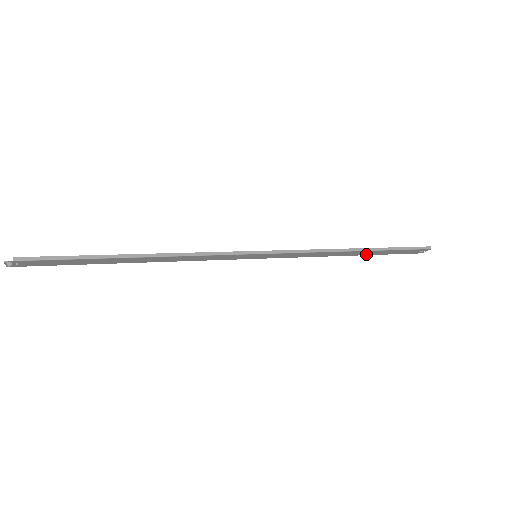
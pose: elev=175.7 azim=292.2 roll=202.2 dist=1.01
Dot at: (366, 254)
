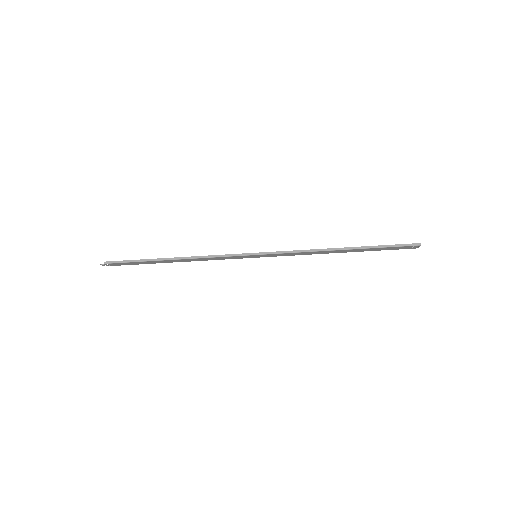
Dot at: (356, 251)
